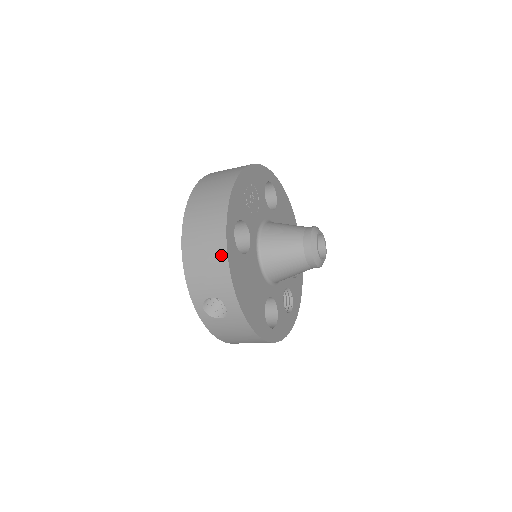
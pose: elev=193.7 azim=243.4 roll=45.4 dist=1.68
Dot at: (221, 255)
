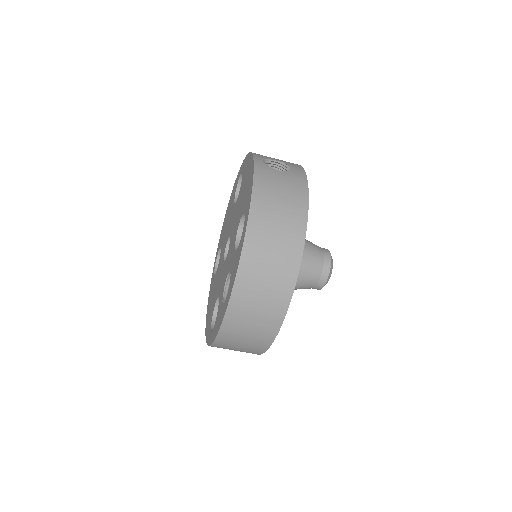
Dot at: occluded
